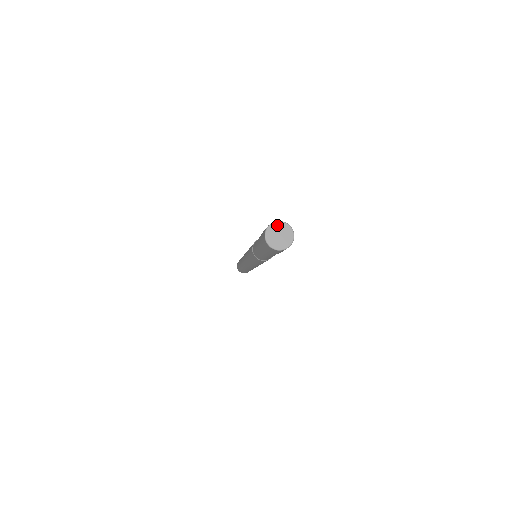
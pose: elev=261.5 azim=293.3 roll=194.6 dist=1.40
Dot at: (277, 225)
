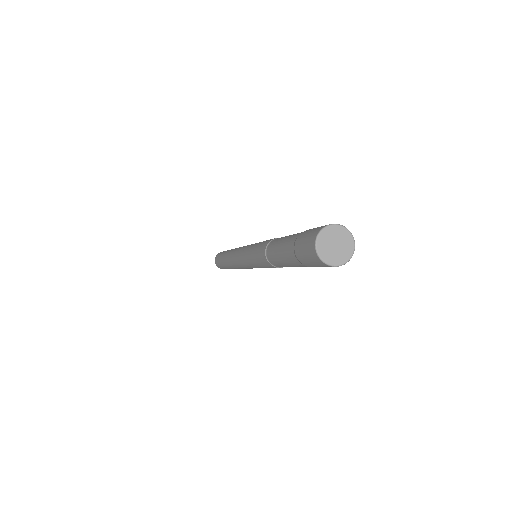
Dot at: (335, 229)
